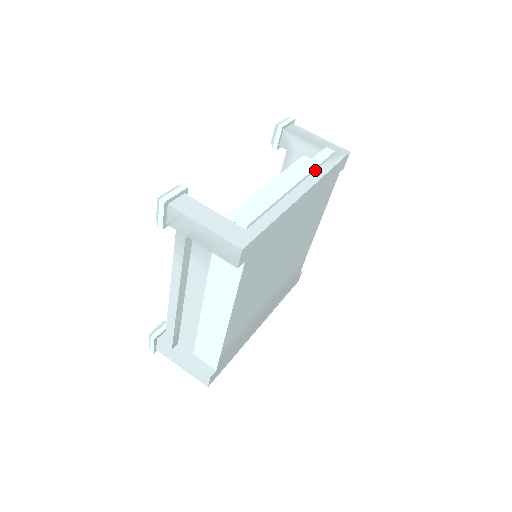
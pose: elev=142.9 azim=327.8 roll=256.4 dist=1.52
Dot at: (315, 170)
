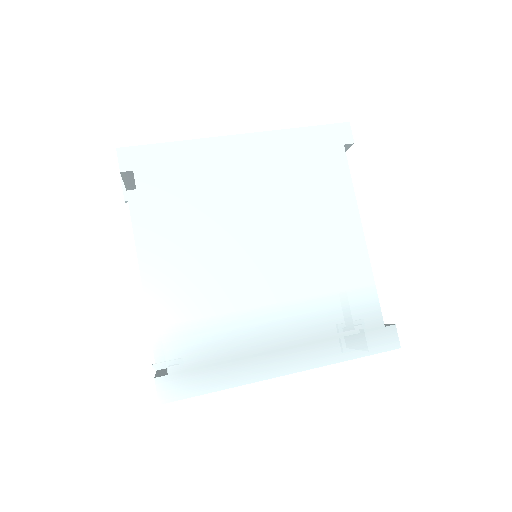
Dot at: occluded
